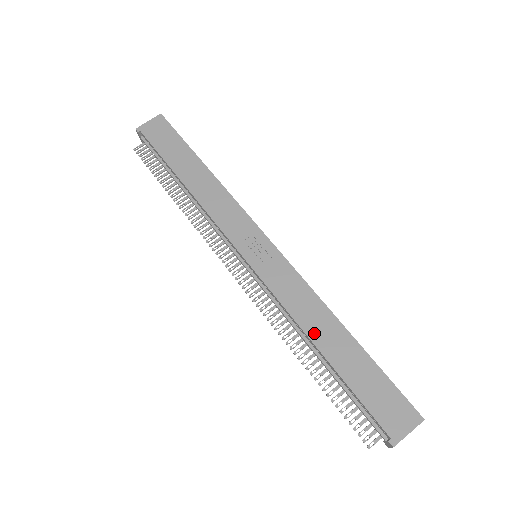
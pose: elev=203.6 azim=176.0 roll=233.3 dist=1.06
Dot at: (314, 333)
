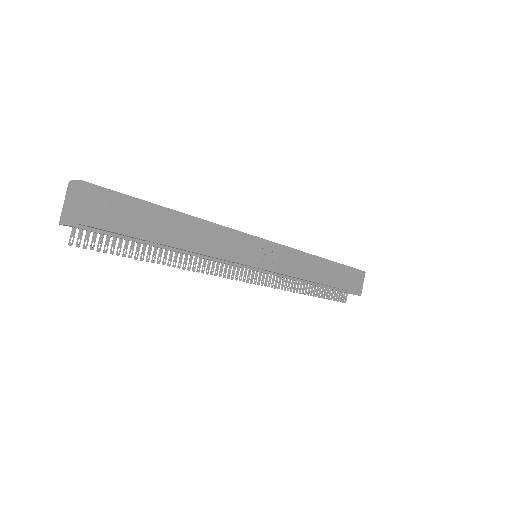
Dot at: (316, 277)
